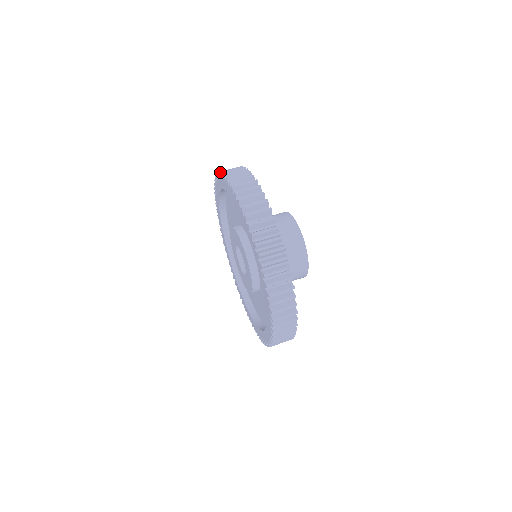
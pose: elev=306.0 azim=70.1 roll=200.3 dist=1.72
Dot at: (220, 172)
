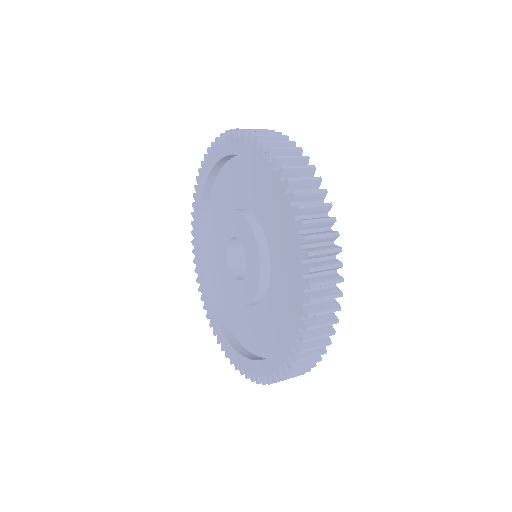
Dot at: (251, 132)
